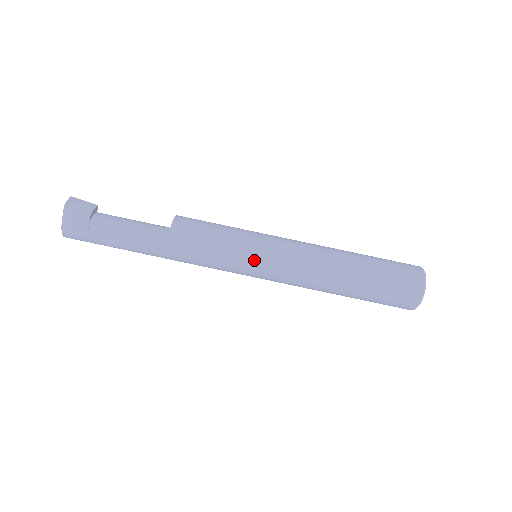
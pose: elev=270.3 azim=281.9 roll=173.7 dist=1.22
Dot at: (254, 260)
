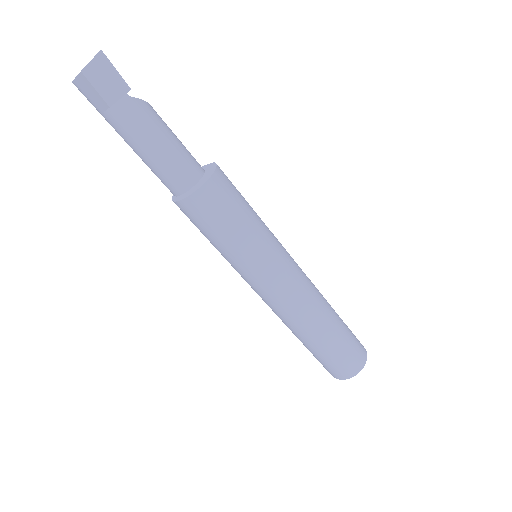
Dot at: (241, 274)
